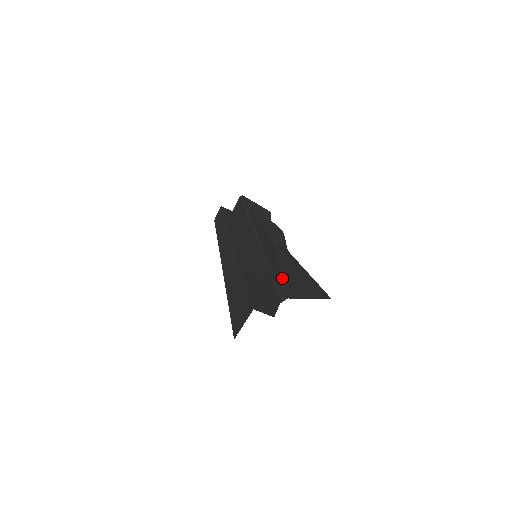
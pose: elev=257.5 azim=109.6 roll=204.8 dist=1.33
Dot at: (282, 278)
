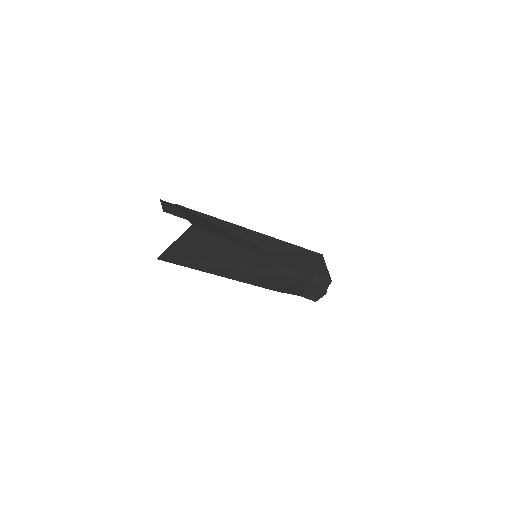
Dot at: (205, 219)
